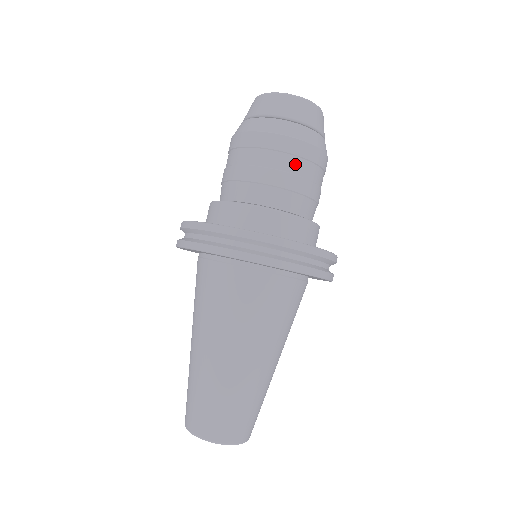
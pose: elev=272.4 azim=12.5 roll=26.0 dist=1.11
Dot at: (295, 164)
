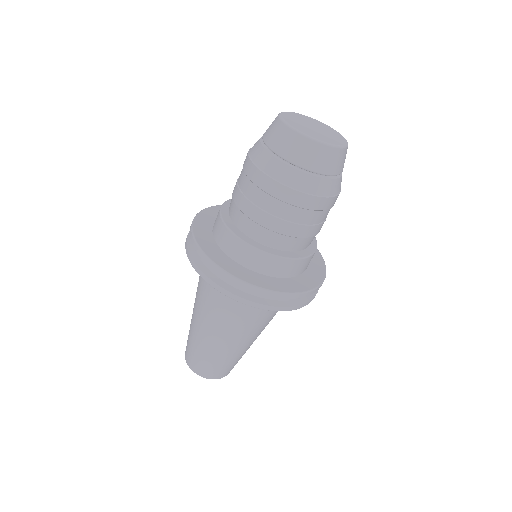
Dot at: (272, 204)
